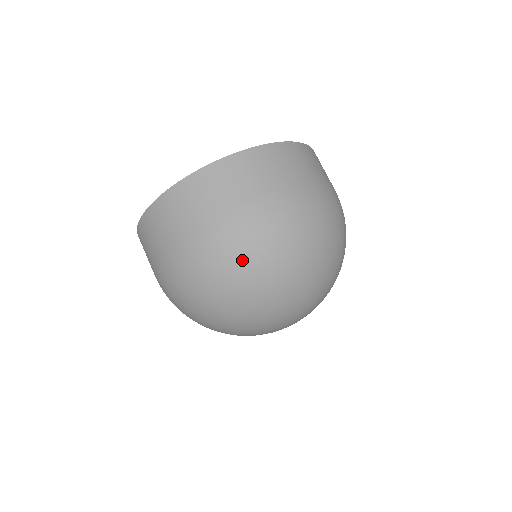
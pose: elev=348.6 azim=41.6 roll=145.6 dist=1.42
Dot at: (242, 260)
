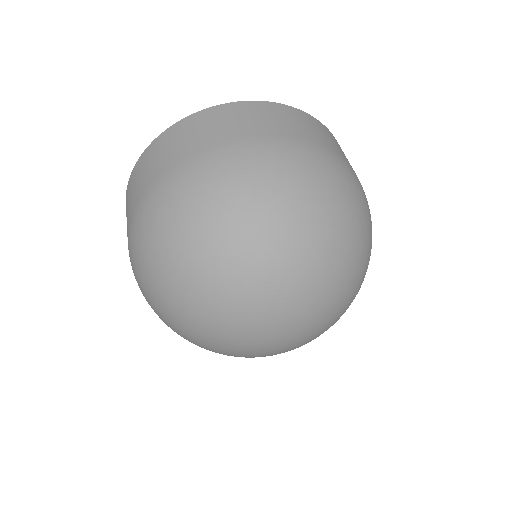
Dot at: (263, 182)
